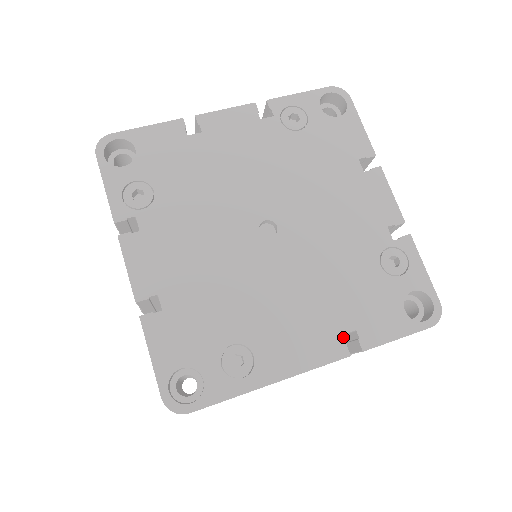
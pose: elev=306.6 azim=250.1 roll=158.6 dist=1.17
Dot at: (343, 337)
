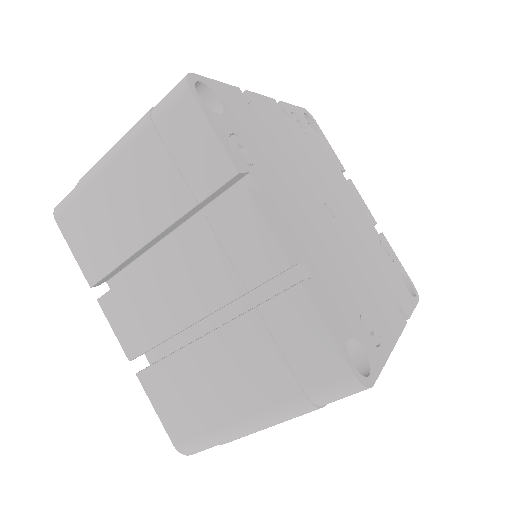
Dot at: occluded
